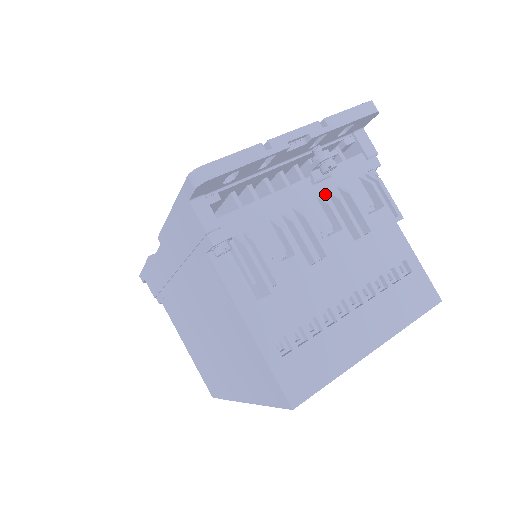
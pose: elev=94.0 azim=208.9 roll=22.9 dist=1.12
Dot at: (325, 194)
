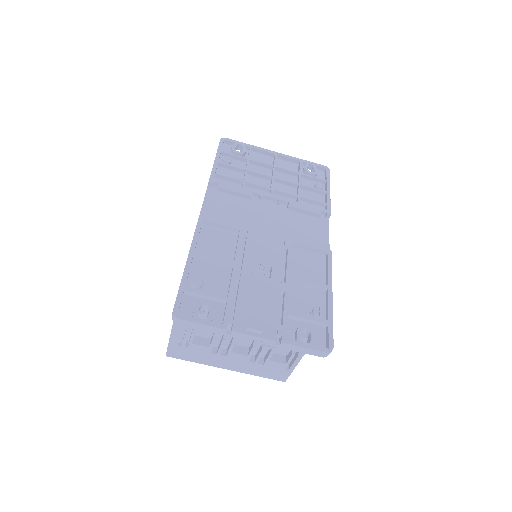
Dot at: occluded
